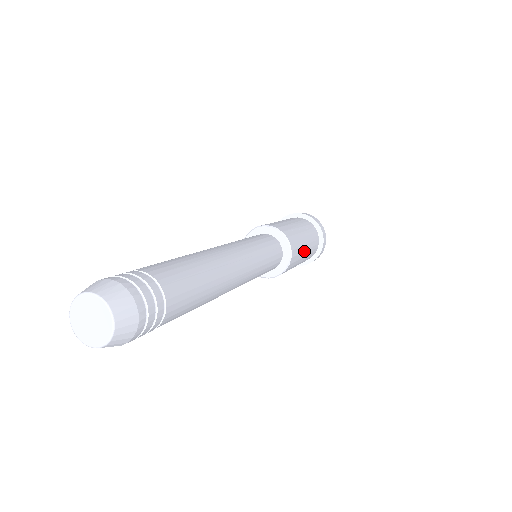
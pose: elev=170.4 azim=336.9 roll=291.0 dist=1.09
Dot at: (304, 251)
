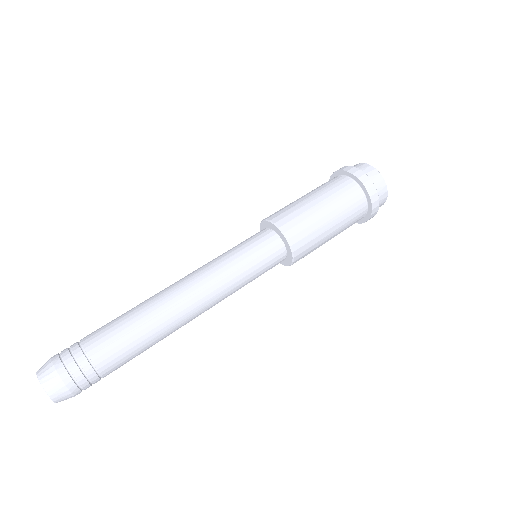
Dot at: occluded
